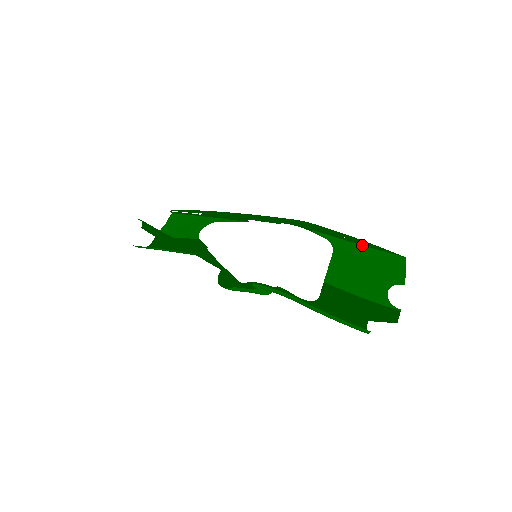
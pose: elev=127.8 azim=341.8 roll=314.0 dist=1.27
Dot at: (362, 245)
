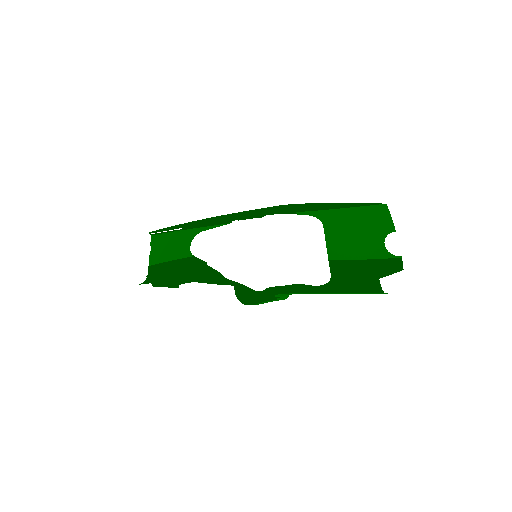
Dot at: (345, 208)
